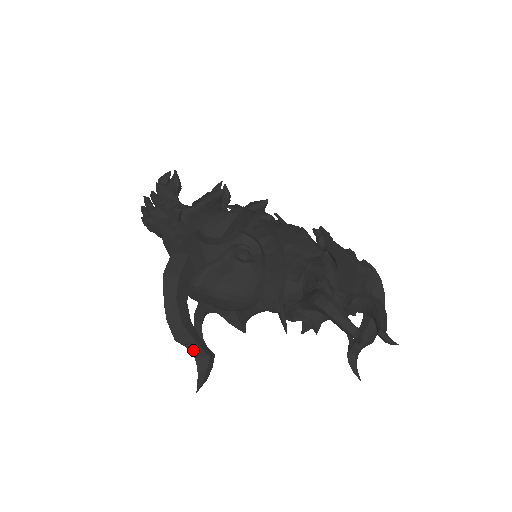
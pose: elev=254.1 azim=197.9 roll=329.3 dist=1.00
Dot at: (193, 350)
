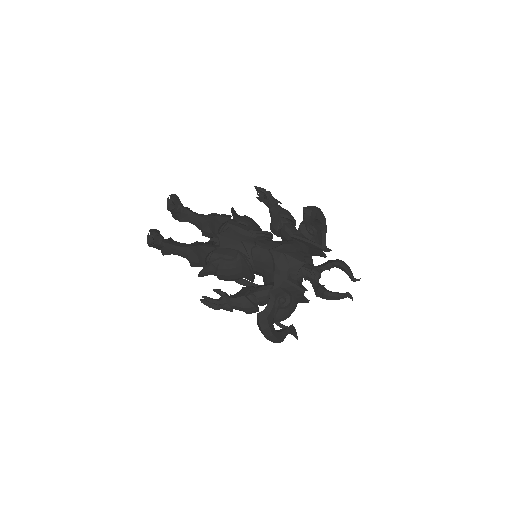
Dot at: occluded
